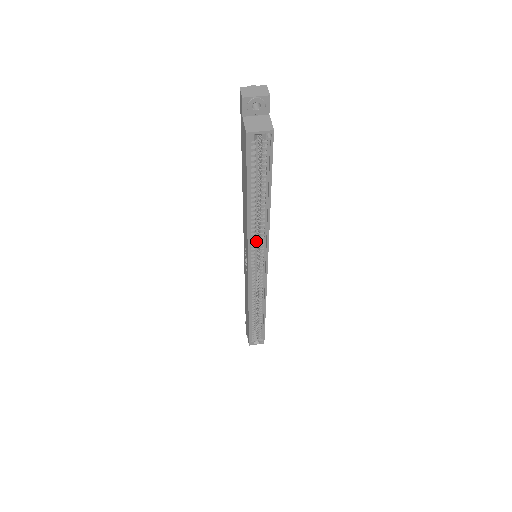
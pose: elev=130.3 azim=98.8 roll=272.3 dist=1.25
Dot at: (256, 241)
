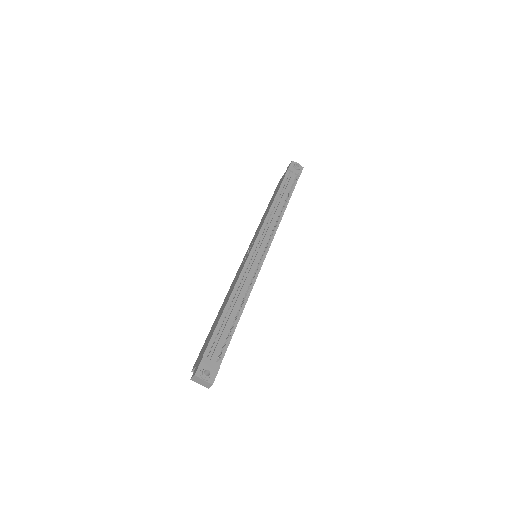
Dot at: occluded
